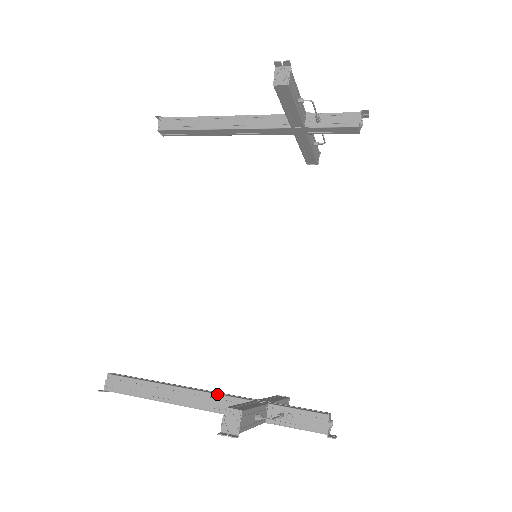
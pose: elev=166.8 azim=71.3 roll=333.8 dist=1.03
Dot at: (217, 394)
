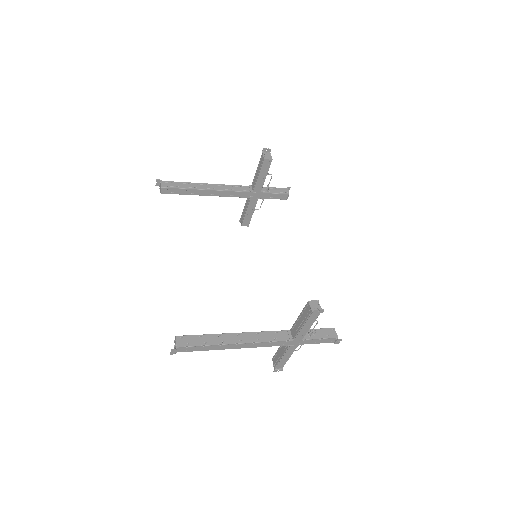
Dot at: (266, 331)
